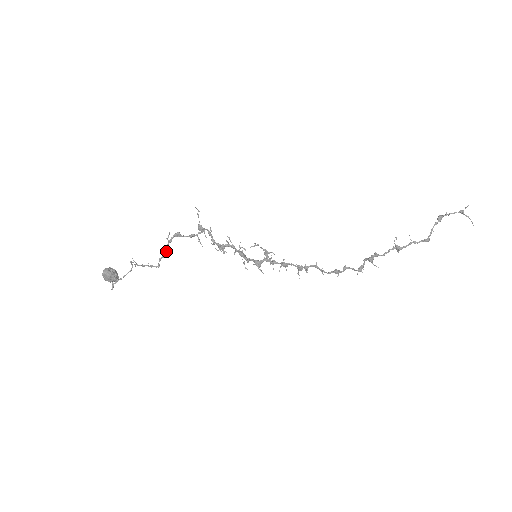
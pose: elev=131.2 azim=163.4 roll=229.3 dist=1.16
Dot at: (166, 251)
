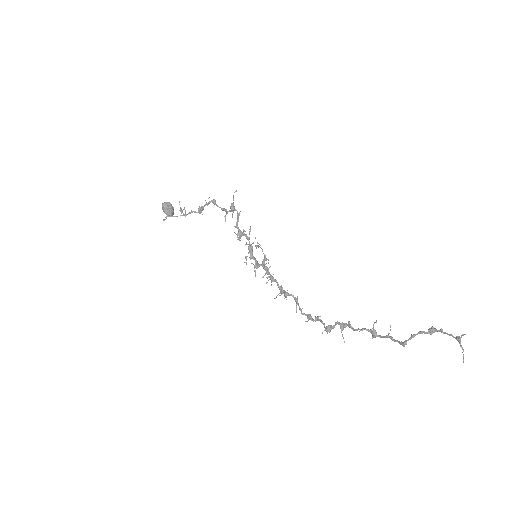
Dot at: (198, 208)
